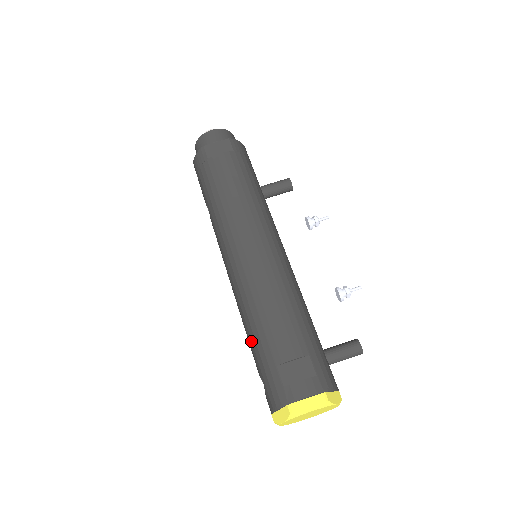
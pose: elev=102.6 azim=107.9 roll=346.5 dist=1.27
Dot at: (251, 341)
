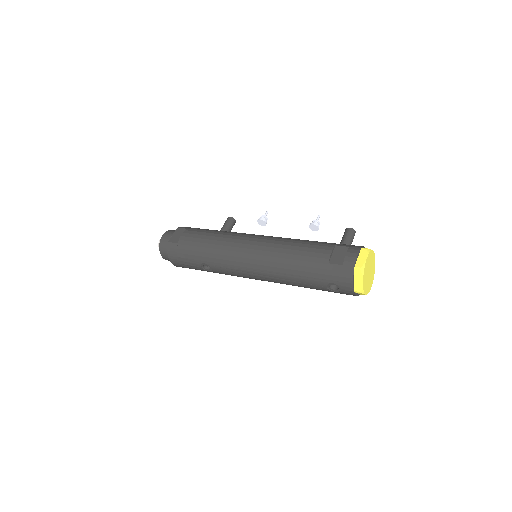
Dot at: (303, 277)
